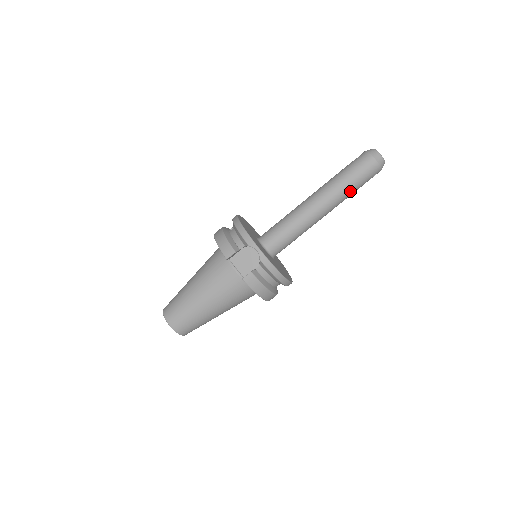
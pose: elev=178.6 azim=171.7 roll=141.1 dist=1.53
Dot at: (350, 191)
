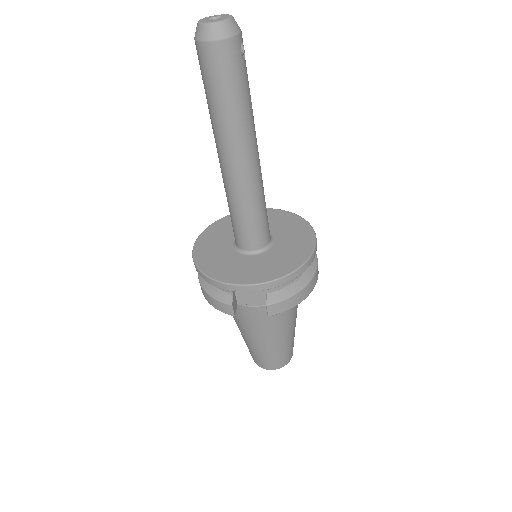
Dot at: (243, 107)
